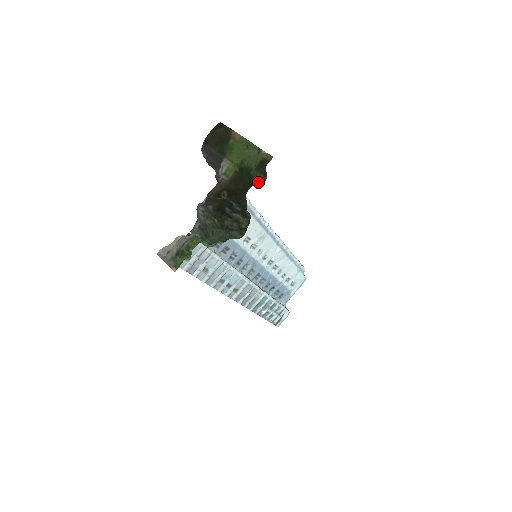
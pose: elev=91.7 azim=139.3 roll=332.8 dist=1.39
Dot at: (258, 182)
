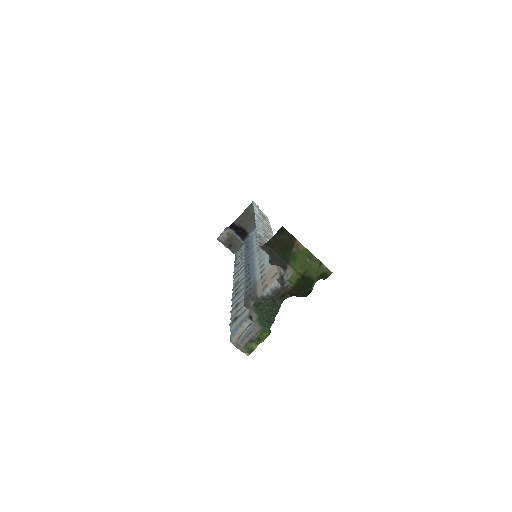
Dot at: (313, 283)
